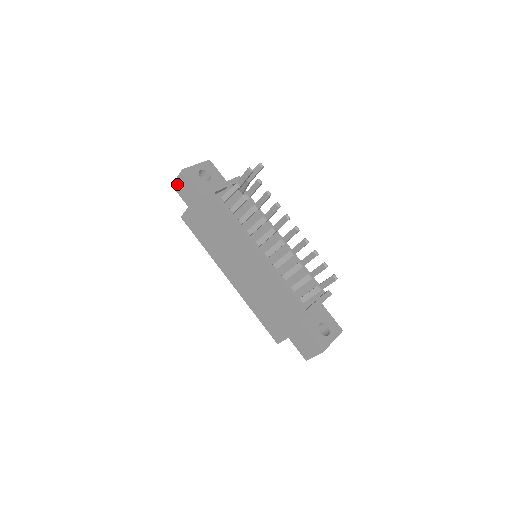
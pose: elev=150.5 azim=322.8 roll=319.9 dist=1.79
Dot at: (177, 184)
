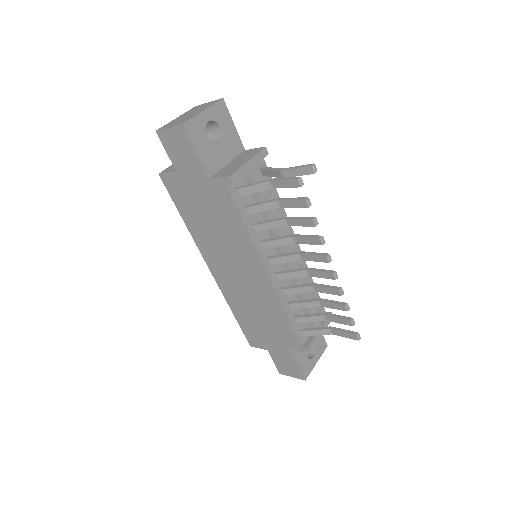
Dot at: (166, 135)
